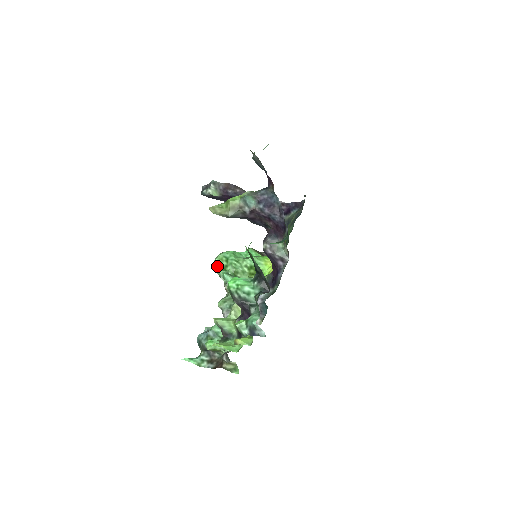
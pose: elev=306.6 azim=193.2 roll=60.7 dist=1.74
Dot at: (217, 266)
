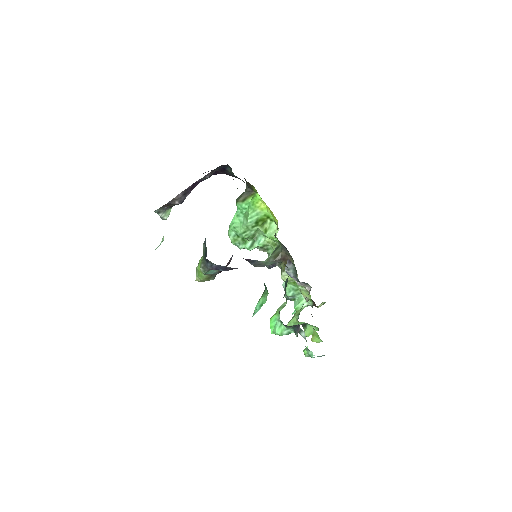
Dot at: (239, 247)
